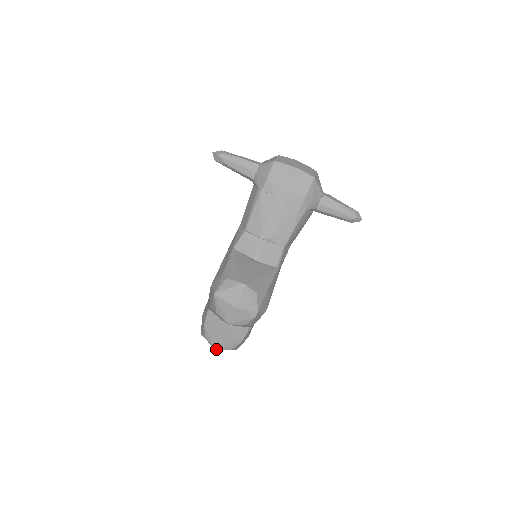
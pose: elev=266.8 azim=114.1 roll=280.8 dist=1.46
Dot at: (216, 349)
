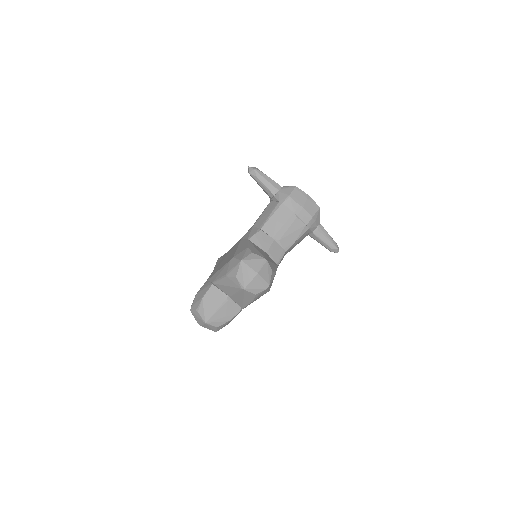
Dot at: (206, 322)
